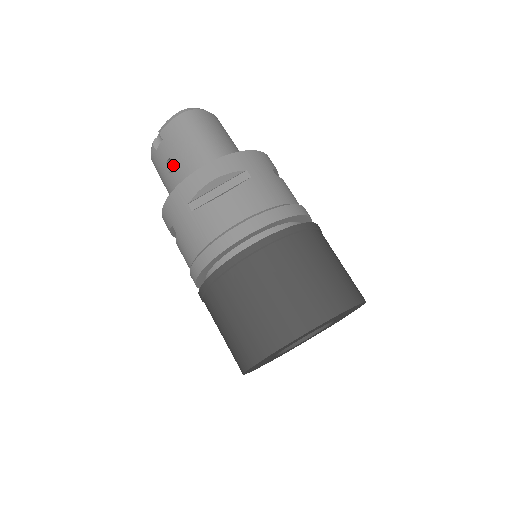
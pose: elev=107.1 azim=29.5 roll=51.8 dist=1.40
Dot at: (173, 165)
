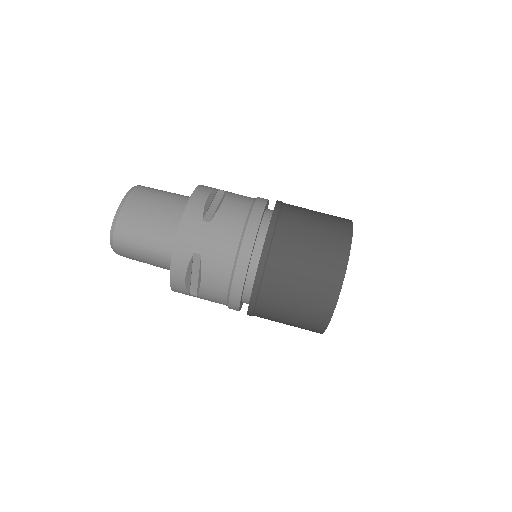
Dot at: occluded
